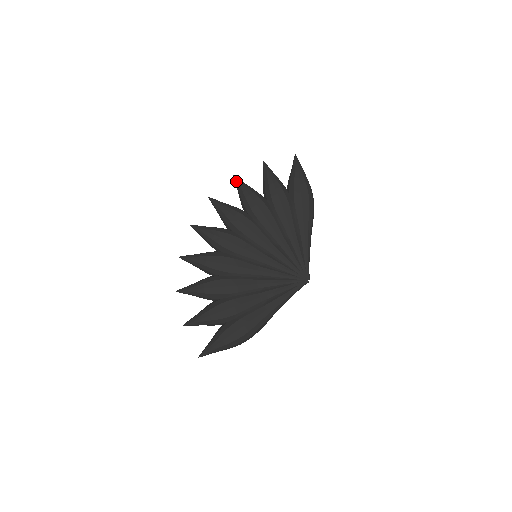
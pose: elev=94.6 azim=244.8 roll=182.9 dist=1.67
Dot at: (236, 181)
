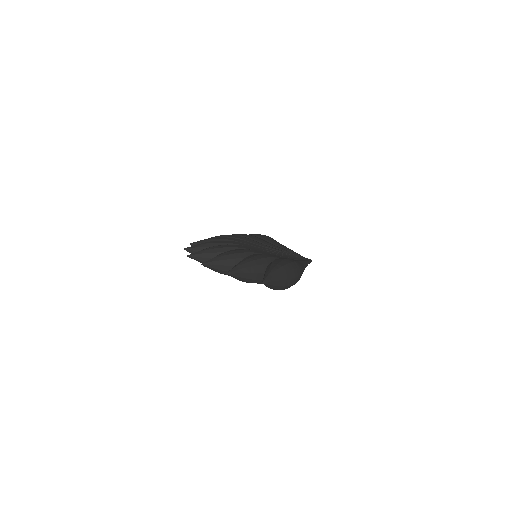
Dot at: (207, 267)
